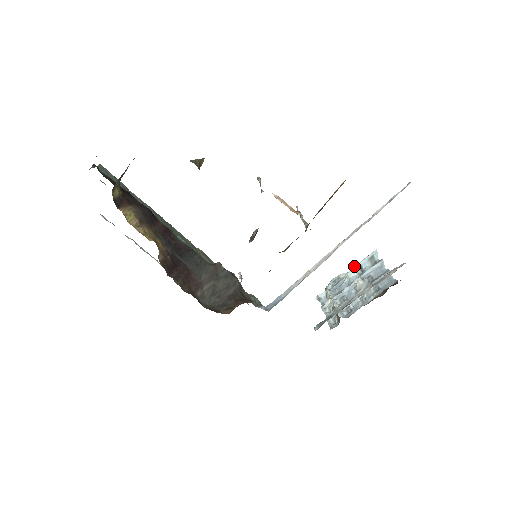
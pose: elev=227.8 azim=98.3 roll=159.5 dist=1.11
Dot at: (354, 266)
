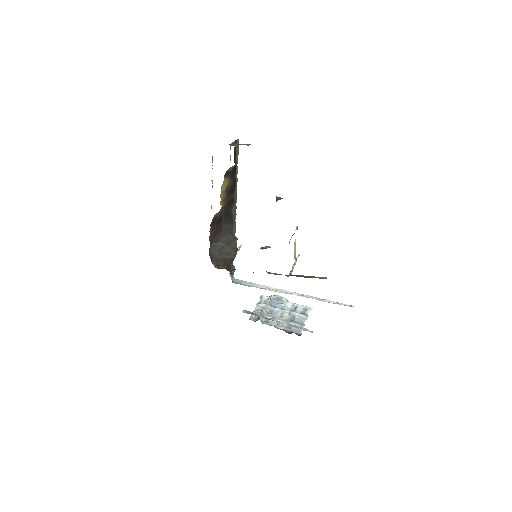
Dot at: (294, 303)
